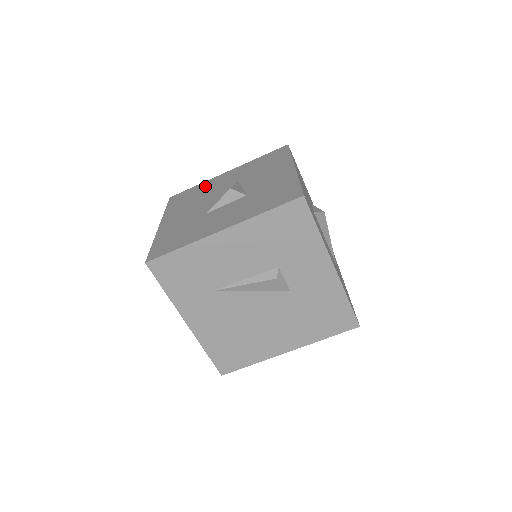
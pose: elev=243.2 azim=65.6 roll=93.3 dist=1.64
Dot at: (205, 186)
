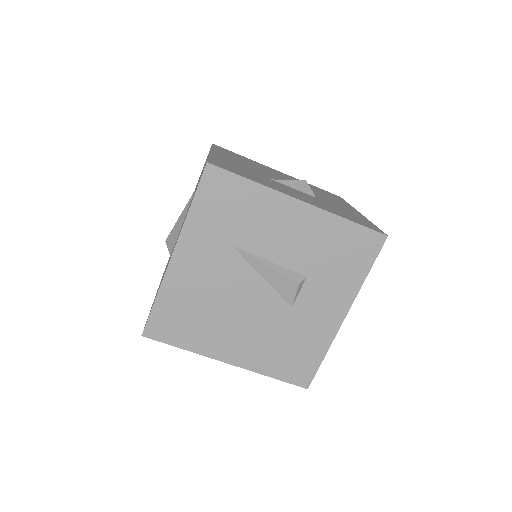
Dot at: (257, 163)
